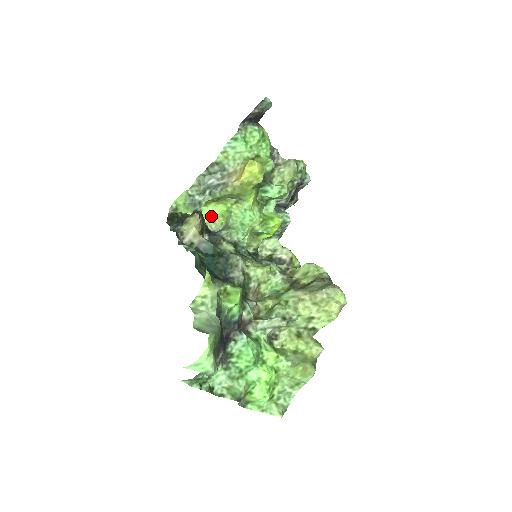
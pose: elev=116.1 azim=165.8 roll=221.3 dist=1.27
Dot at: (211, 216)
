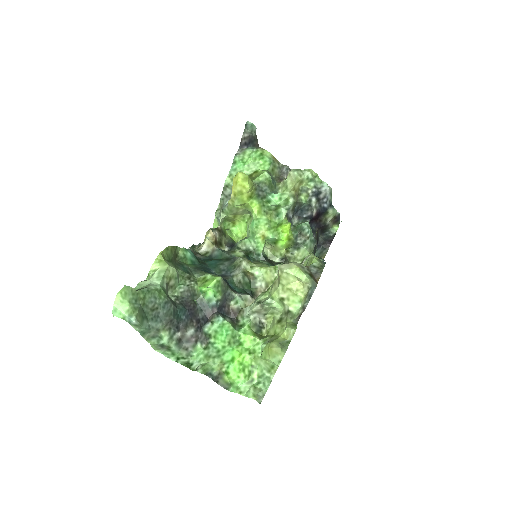
Dot at: (240, 234)
